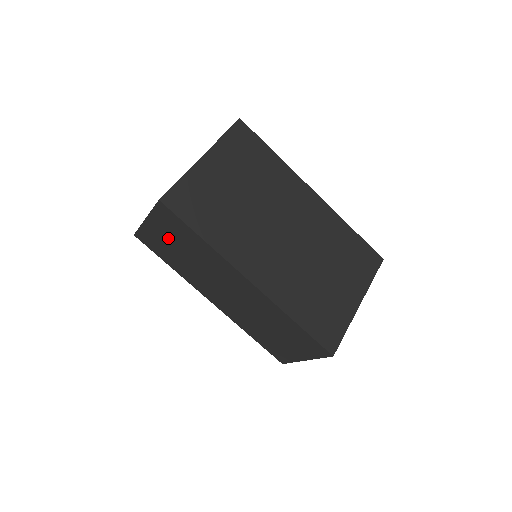
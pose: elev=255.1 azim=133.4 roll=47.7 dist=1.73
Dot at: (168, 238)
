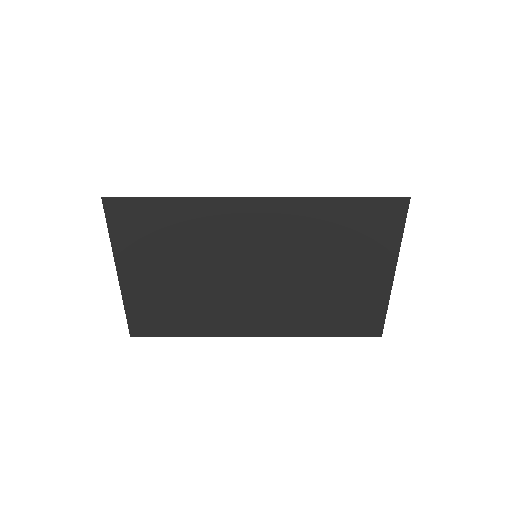
Dot at: occluded
